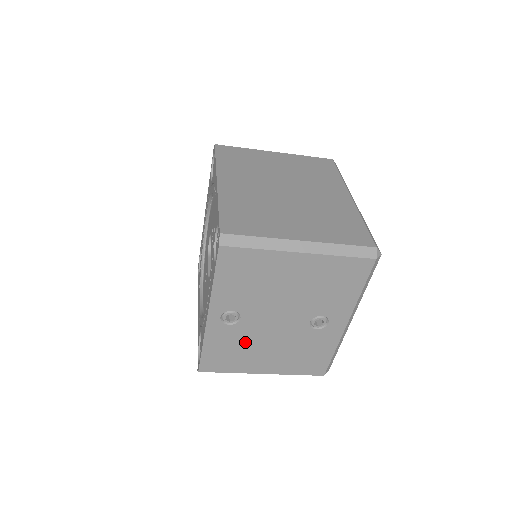
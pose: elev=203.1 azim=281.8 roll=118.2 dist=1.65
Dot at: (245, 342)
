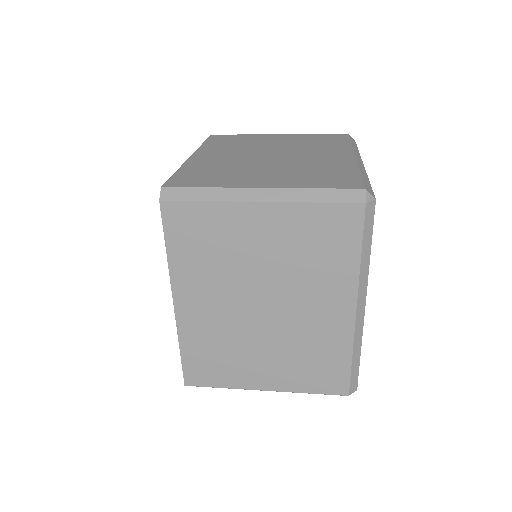
Dot at: occluded
